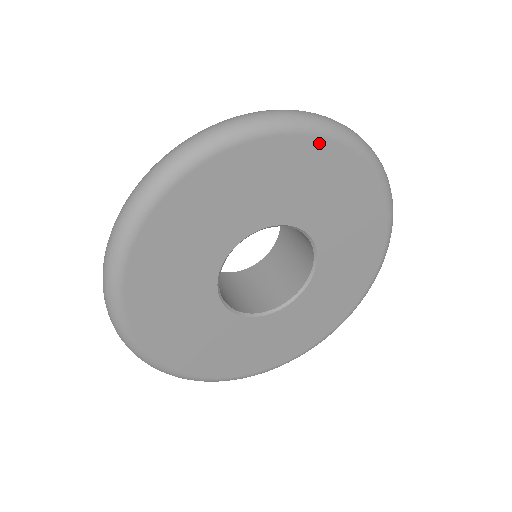
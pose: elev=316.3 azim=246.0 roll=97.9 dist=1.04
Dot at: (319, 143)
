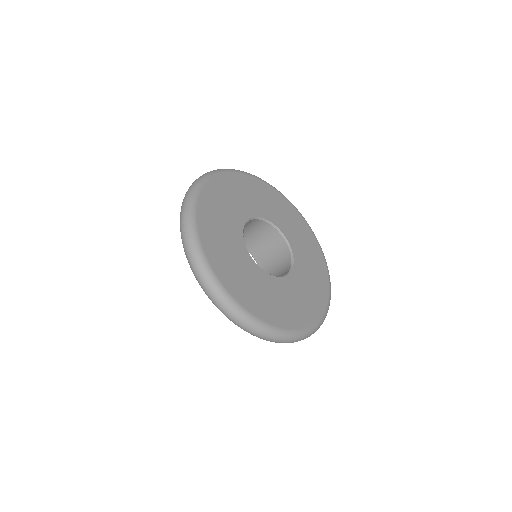
Dot at: (236, 176)
